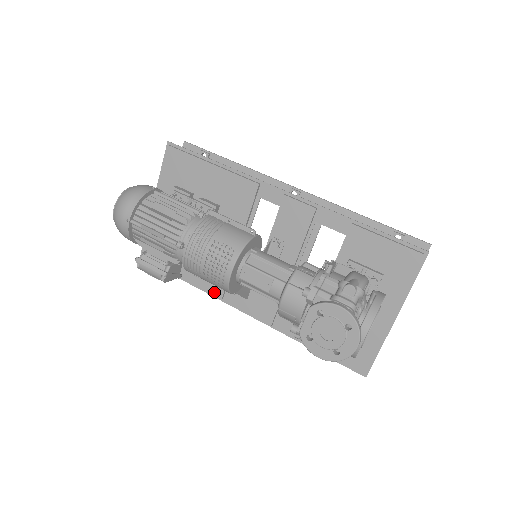
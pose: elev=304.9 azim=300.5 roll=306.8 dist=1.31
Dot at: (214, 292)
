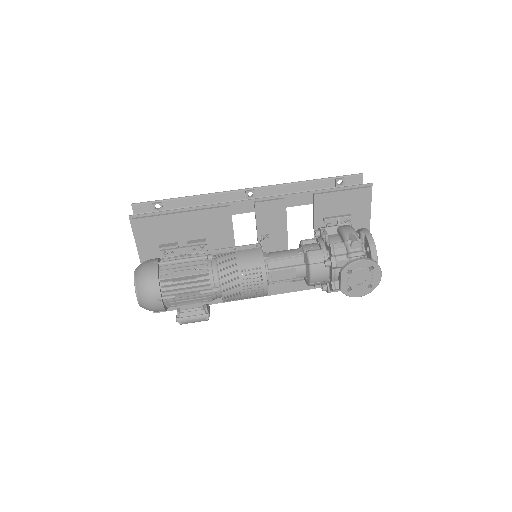
Dot at: occluded
